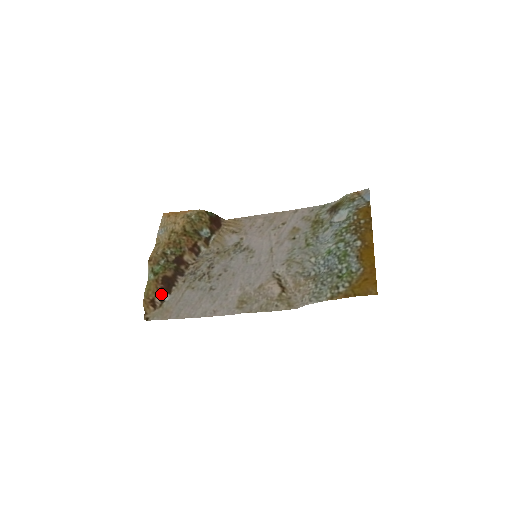
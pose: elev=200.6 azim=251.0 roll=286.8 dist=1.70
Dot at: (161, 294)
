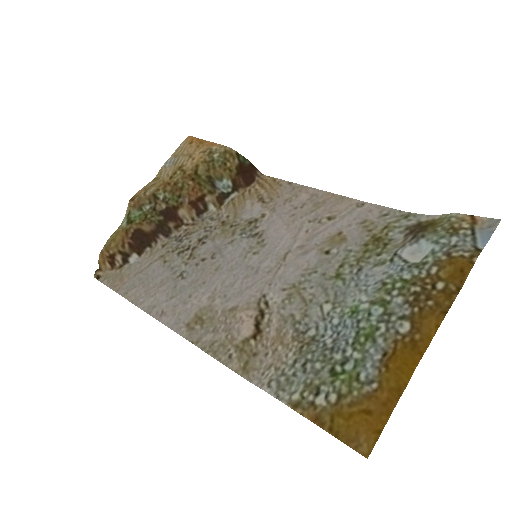
Dot at: (126, 252)
